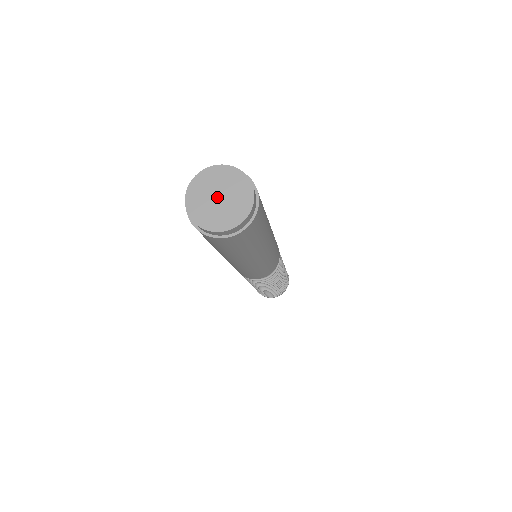
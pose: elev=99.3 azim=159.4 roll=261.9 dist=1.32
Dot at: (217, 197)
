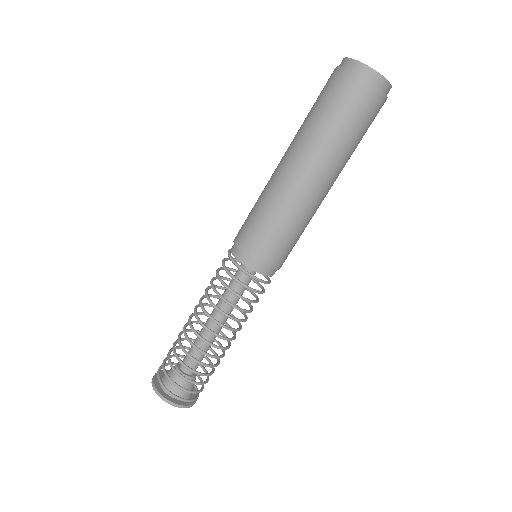
Dot at: occluded
